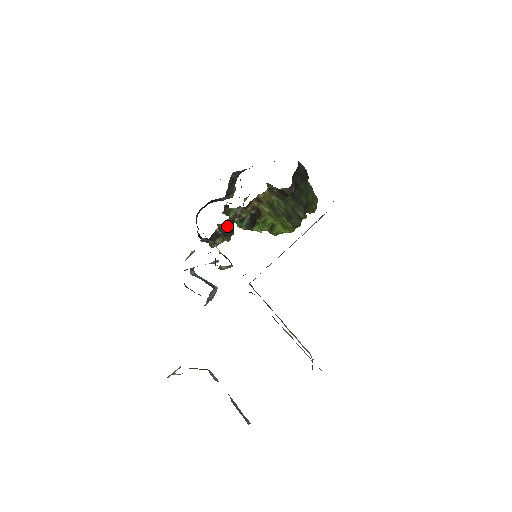
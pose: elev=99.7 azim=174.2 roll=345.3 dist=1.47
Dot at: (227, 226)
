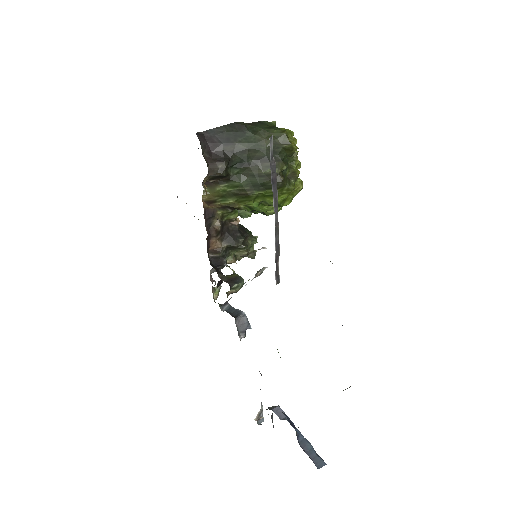
Dot at: (224, 241)
